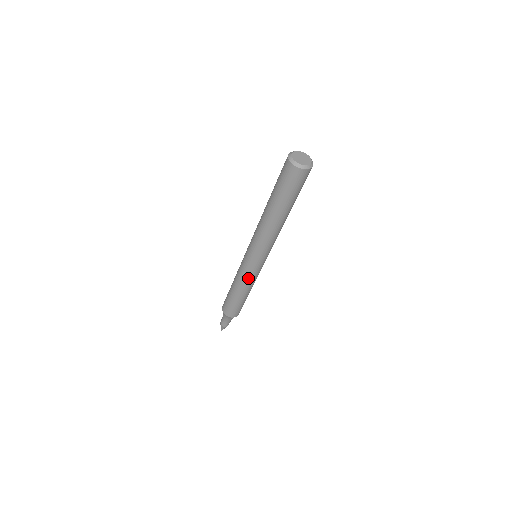
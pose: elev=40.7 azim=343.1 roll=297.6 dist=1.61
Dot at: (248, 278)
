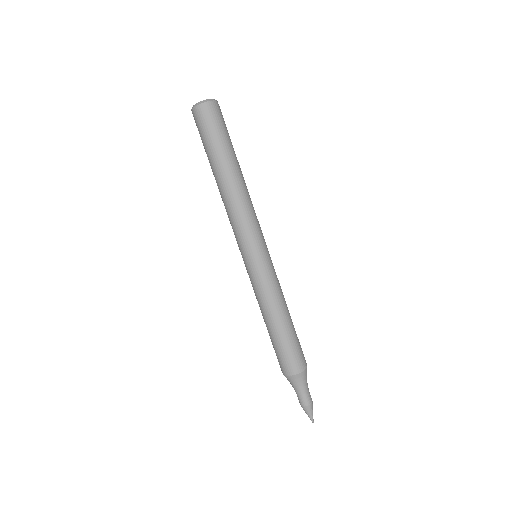
Dot at: (270, 285)
